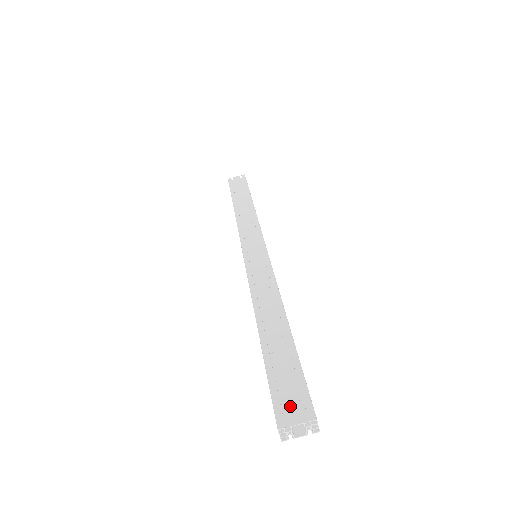
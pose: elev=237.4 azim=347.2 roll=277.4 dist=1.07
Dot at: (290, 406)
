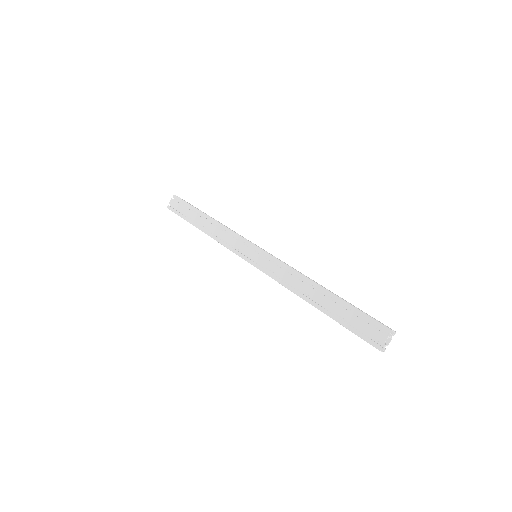
Dot at: (374, 334)
